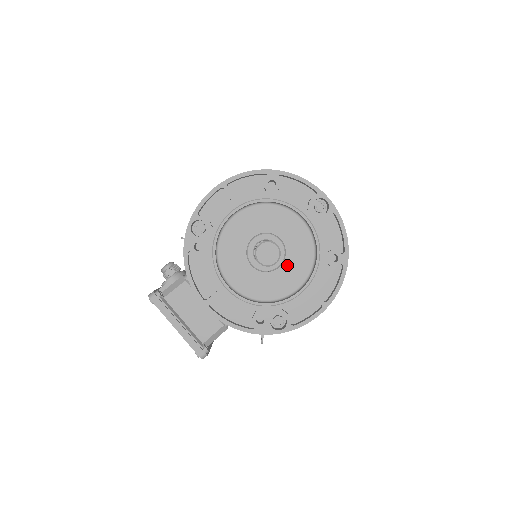
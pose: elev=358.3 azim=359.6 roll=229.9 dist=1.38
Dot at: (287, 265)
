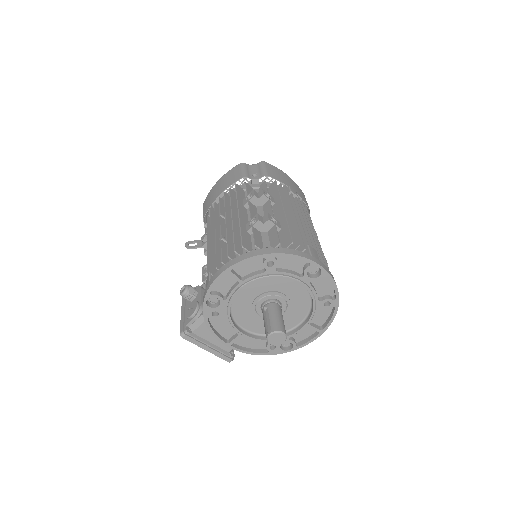
Dot at: (289, 311)
